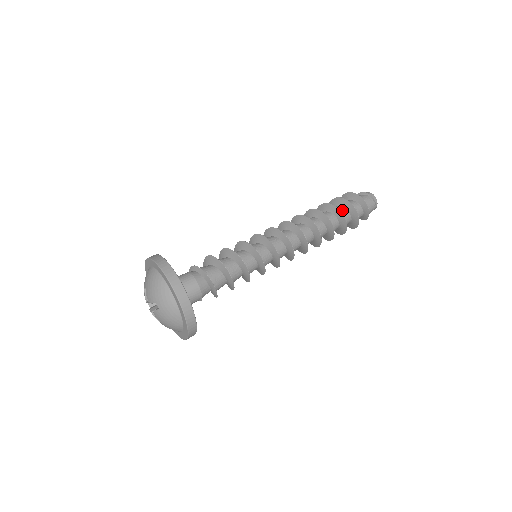
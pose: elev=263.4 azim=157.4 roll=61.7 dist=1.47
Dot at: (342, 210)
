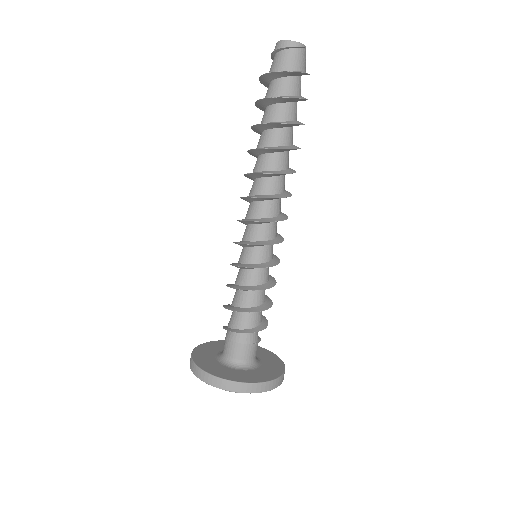
Dot at: (273, 112)
